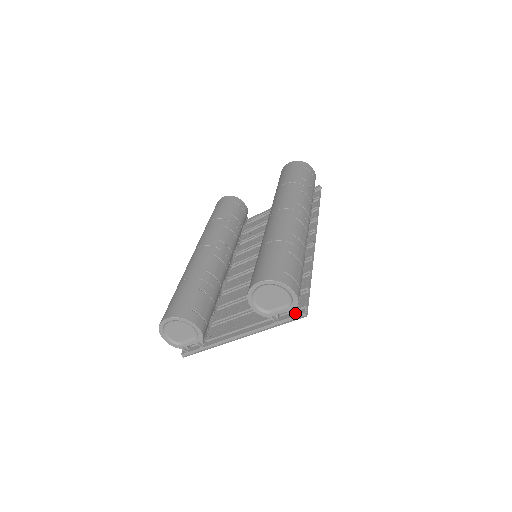
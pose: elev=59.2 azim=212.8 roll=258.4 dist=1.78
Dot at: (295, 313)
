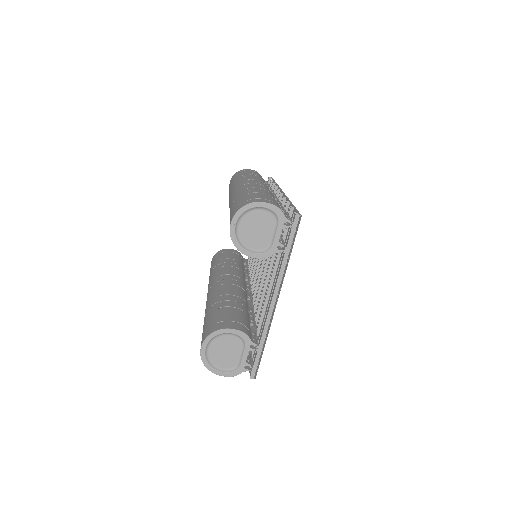
Dot at: (289, 223)
